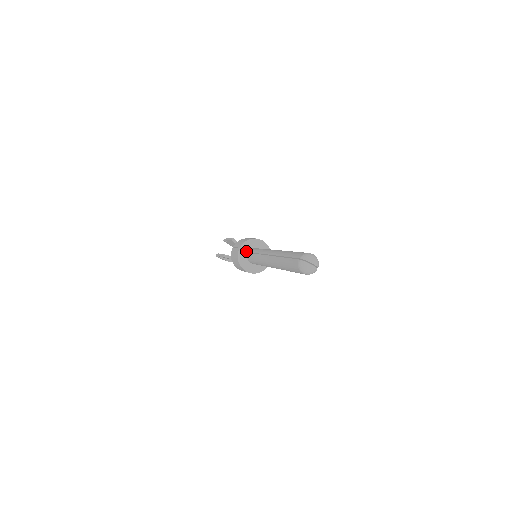
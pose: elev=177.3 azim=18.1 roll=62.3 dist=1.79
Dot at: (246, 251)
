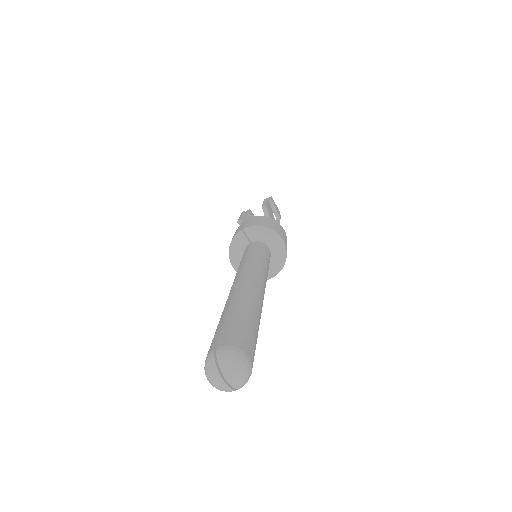
Dot at: (250, 239)
